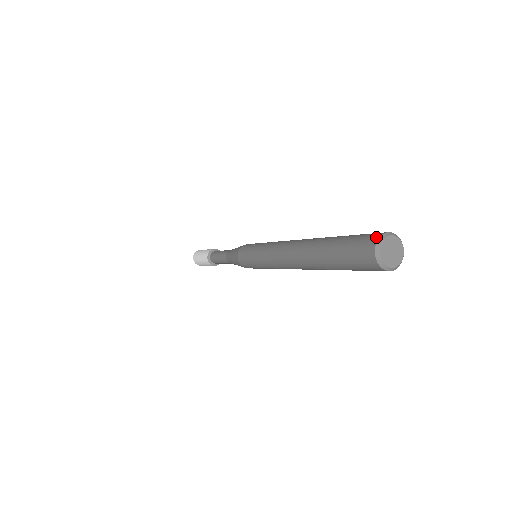
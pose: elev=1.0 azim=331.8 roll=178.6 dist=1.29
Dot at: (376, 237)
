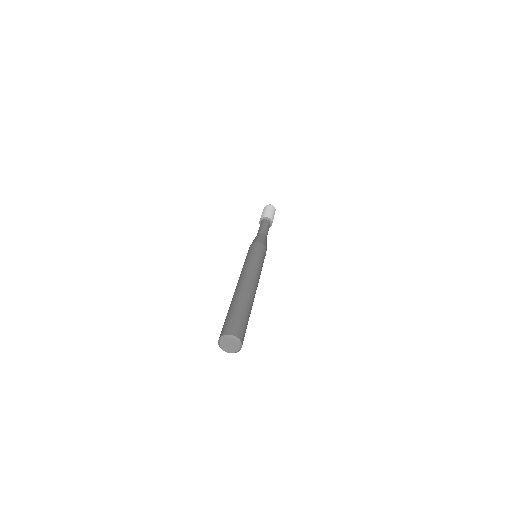
Dot at: (221, 335)
